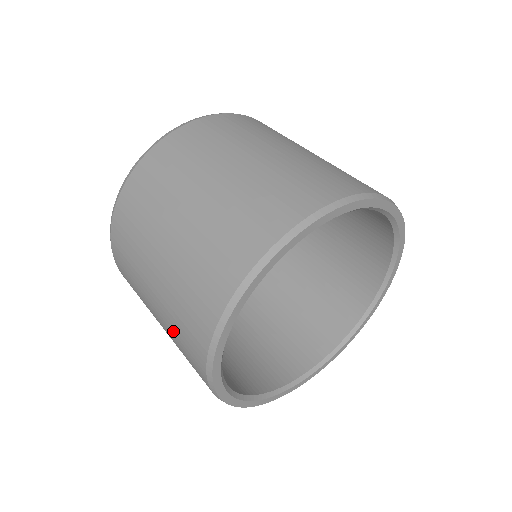
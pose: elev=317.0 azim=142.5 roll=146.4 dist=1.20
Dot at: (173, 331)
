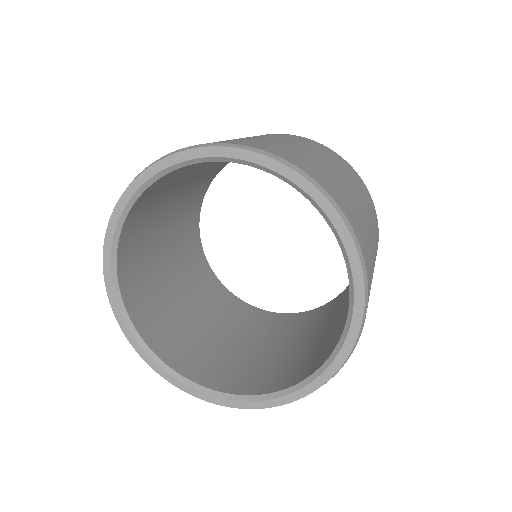
Dot at: occluded
